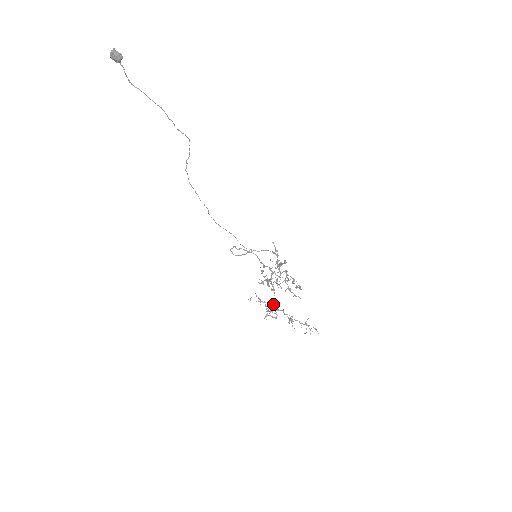
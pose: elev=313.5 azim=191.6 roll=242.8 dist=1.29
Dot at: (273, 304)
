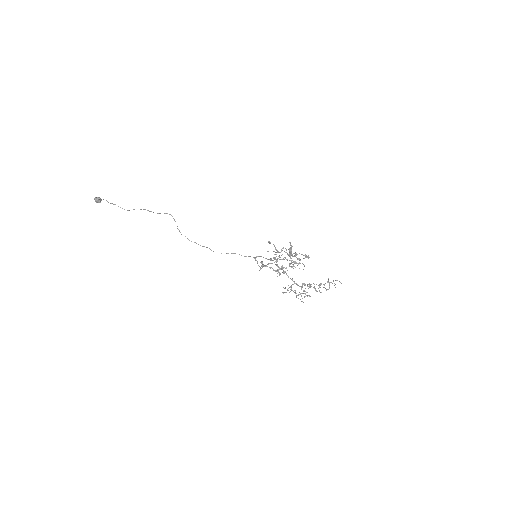
Dot at: (292, 284)
